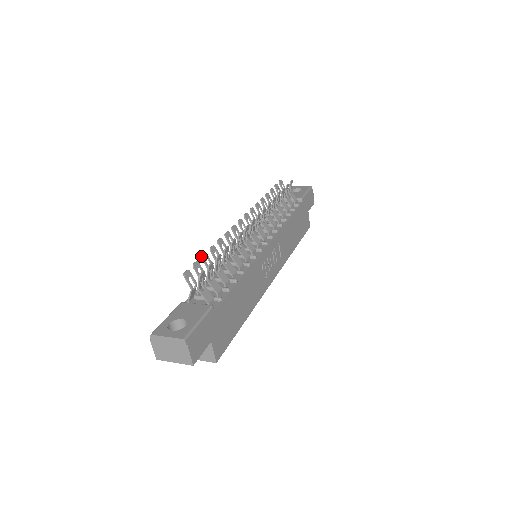
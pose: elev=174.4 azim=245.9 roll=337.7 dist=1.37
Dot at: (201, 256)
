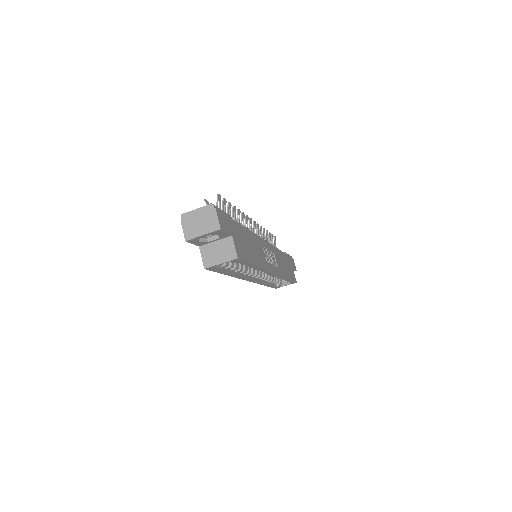
Dot at: occluded
